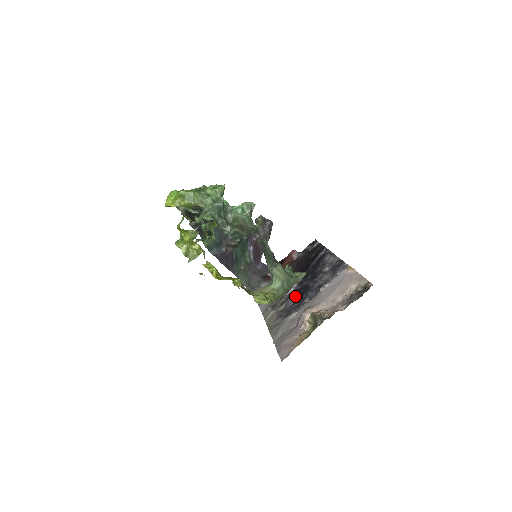
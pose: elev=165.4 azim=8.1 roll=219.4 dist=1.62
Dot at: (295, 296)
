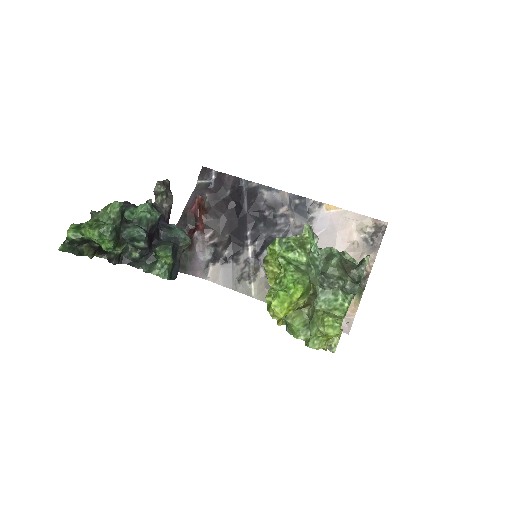
Dot at: occluded
